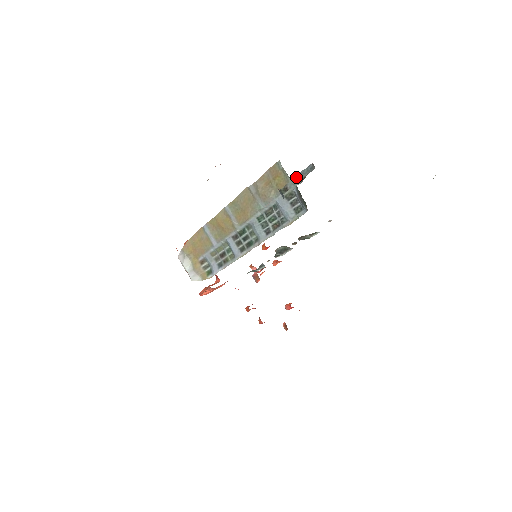
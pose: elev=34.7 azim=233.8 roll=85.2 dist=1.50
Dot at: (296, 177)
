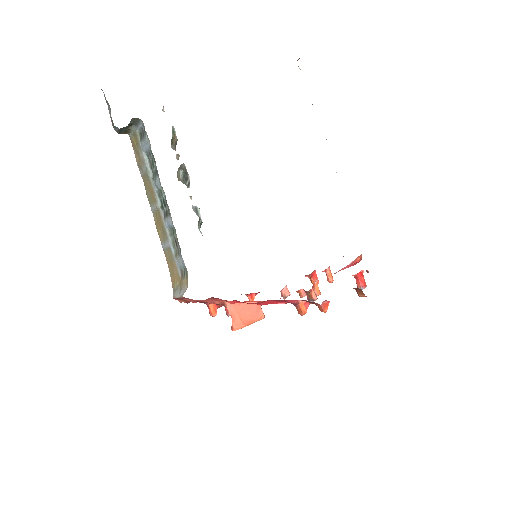
Dot at: (109, 110)
